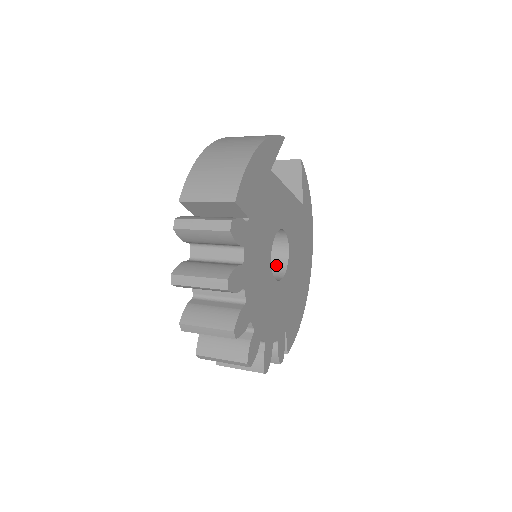
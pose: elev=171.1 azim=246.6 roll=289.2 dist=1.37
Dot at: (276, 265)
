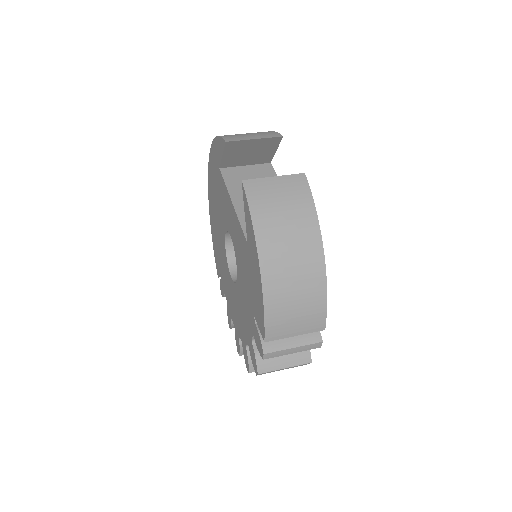
Dot at: occluded
